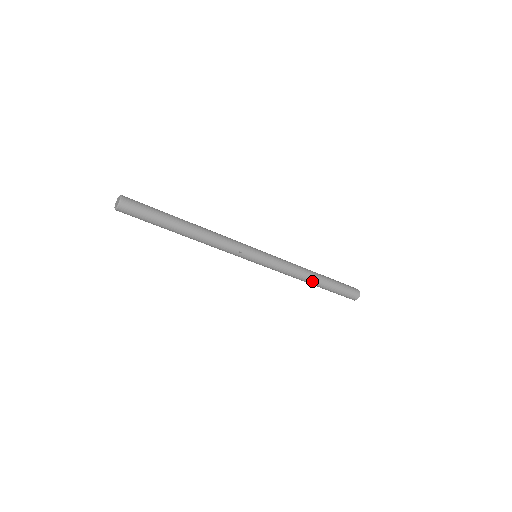
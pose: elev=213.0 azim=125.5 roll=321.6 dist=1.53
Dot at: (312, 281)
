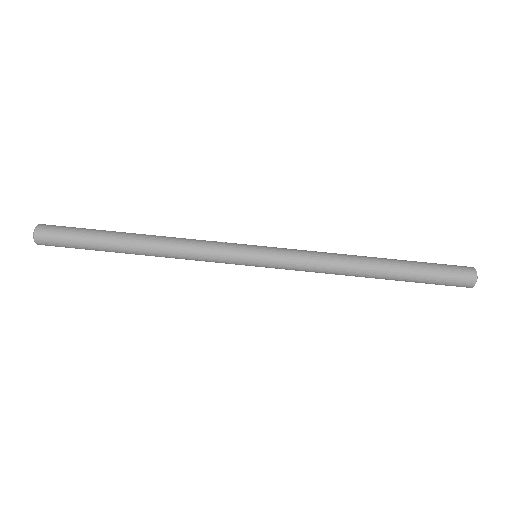
Dot at: (367, 258)
